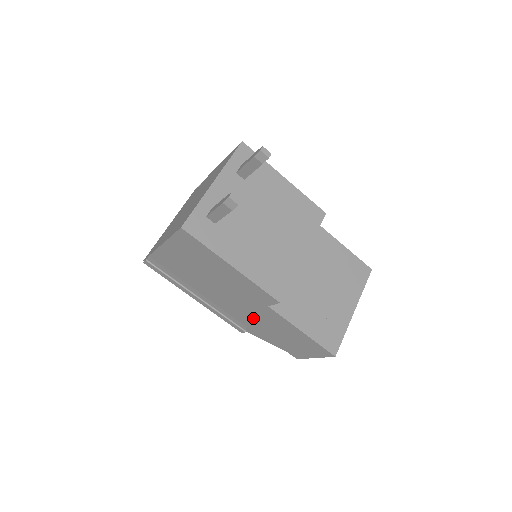
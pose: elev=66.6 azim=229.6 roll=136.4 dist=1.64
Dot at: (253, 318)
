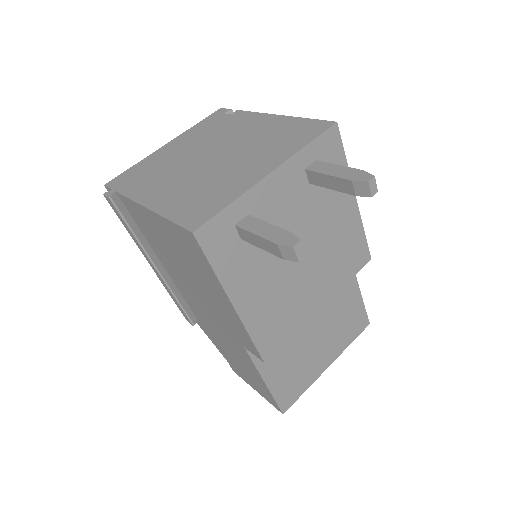
Dot at: (213, 327)
